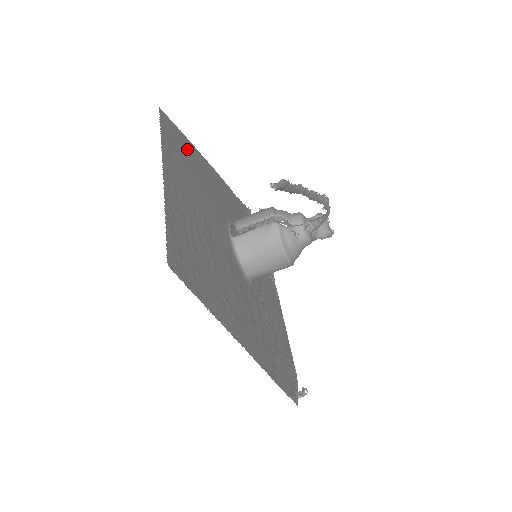
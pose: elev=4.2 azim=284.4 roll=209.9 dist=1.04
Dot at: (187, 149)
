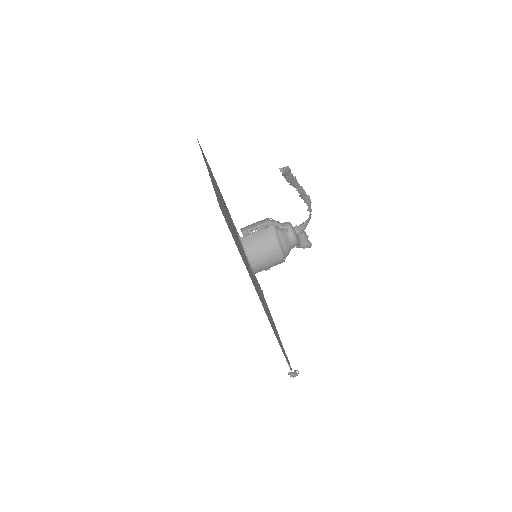
Dot at: (210, 169)
